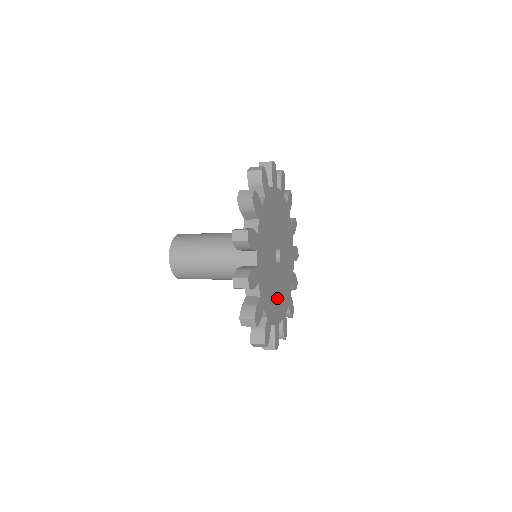
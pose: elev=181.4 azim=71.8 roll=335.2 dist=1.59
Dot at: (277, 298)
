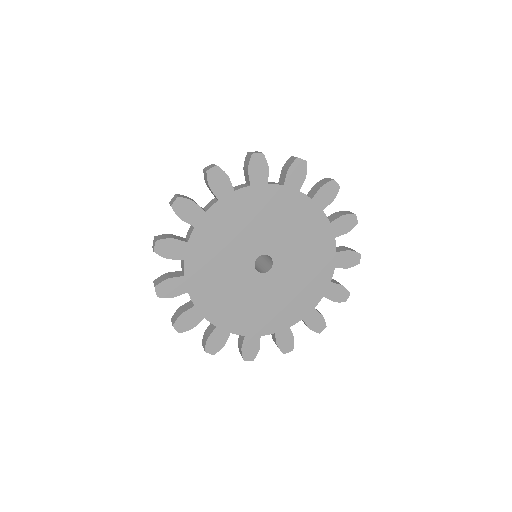
Dot at: (224, 293)
